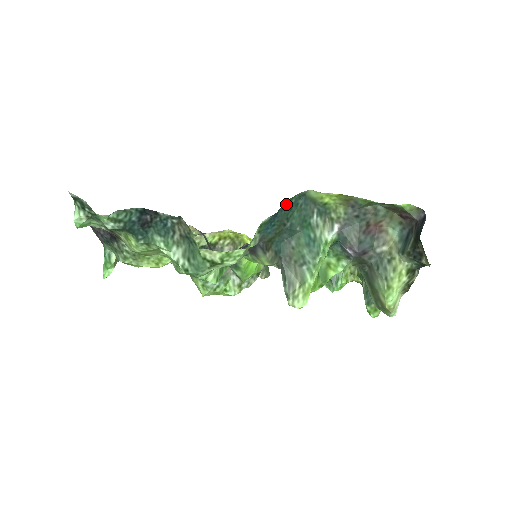
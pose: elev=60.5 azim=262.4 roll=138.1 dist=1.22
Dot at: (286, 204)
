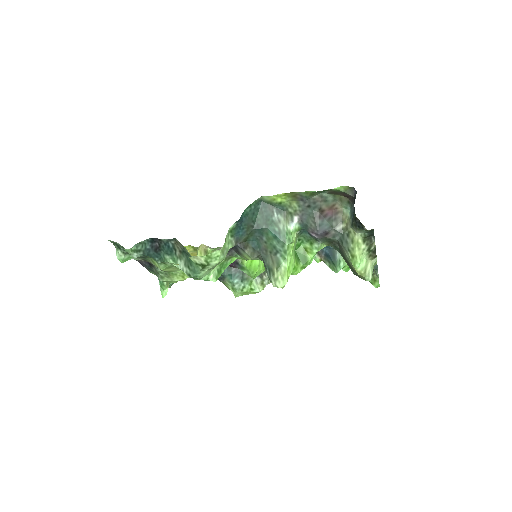
Dot at: (247, 211)
